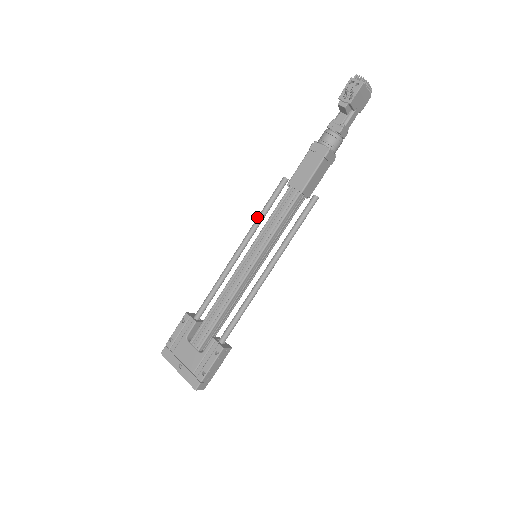
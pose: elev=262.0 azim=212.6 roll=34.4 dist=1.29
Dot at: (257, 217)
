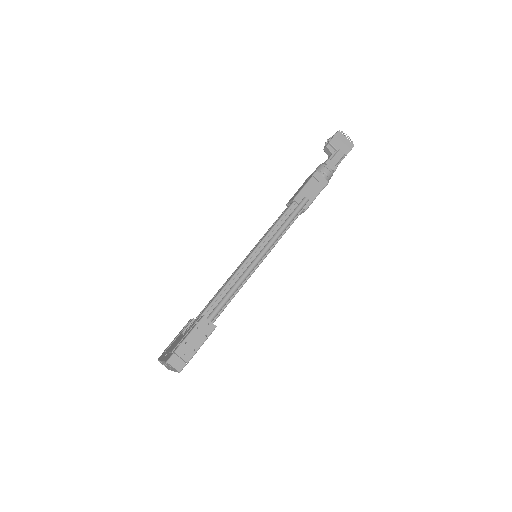
Dot at: occluded
